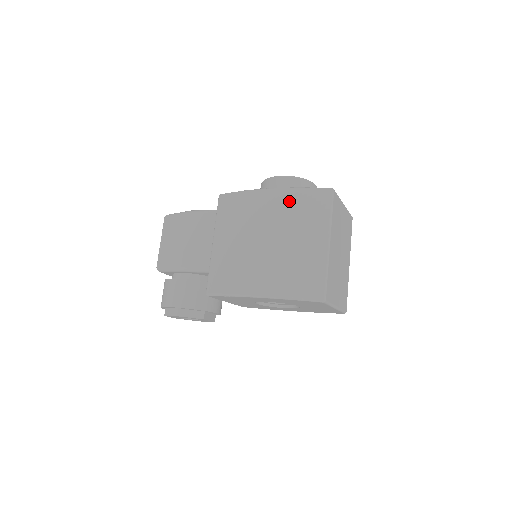
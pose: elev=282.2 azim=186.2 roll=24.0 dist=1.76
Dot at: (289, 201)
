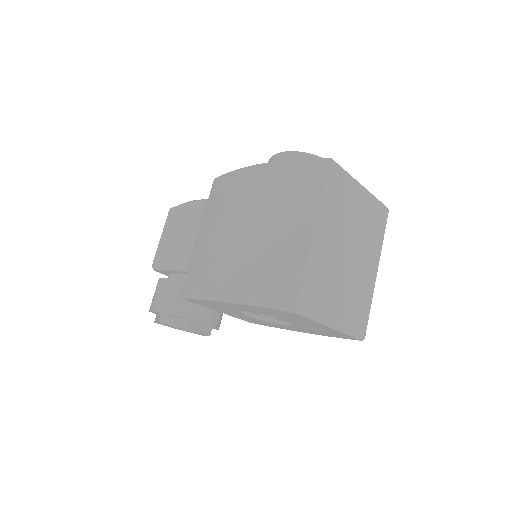
Dot at: (275, 177)
